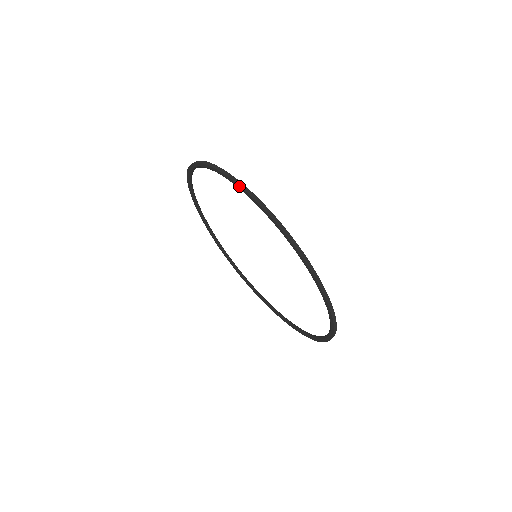
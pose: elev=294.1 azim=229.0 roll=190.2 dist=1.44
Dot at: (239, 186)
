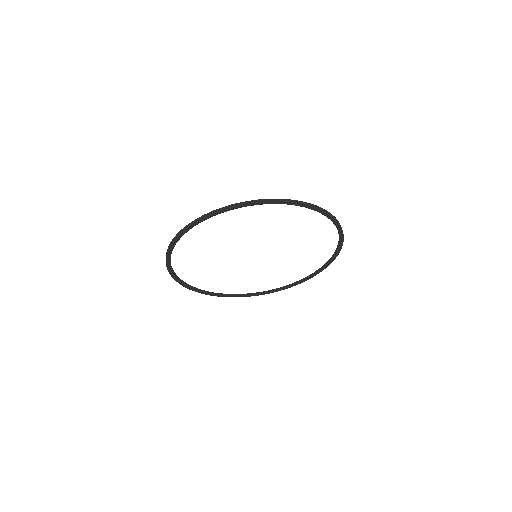
Dot at: (330, 215)
